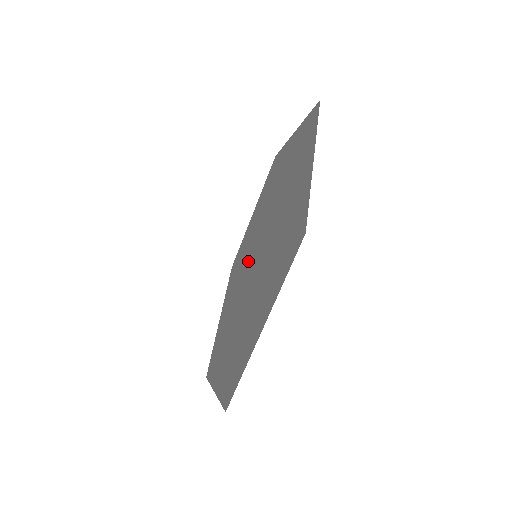
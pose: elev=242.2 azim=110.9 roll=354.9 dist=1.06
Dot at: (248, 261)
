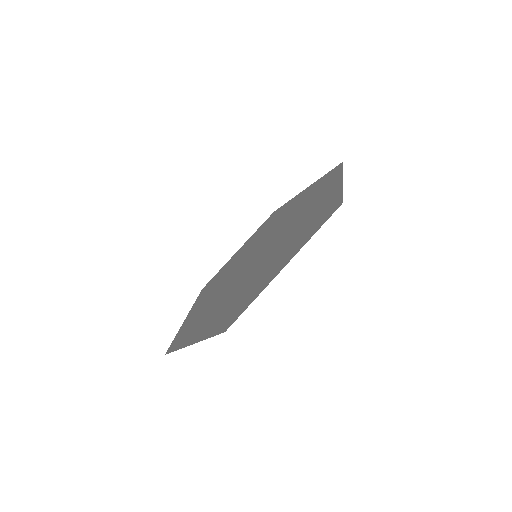
Dot at: (259, 245)
